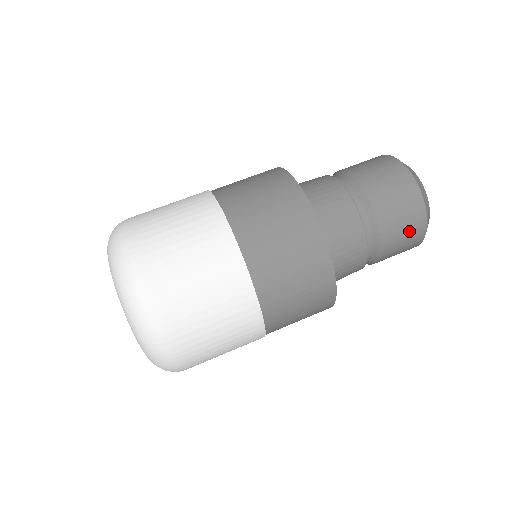
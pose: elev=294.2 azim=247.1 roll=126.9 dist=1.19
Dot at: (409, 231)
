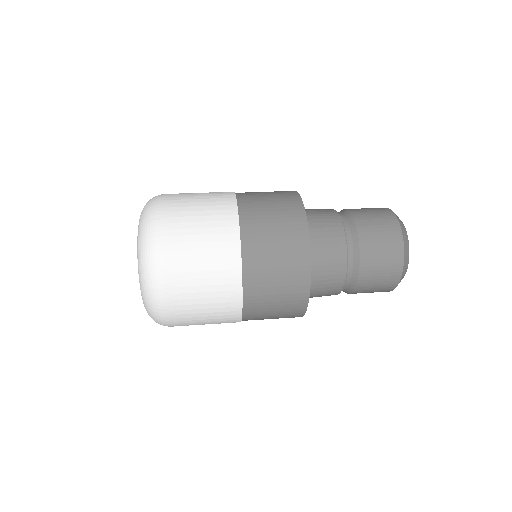
Dot at: (386, 240)
